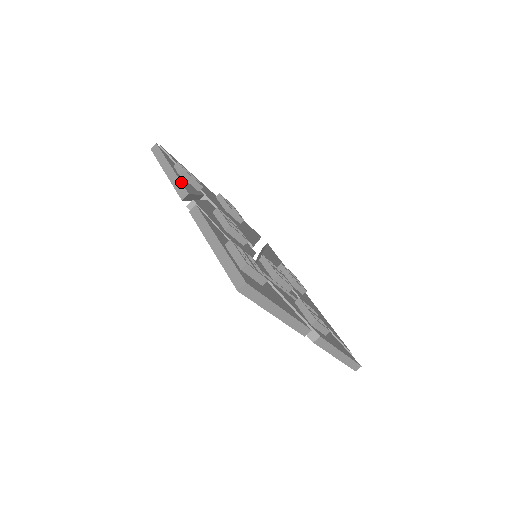
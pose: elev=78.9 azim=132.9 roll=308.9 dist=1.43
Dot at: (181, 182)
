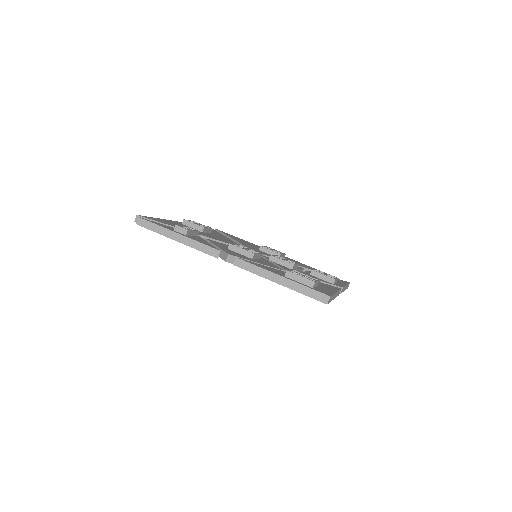
Dot at: (203, 244)
